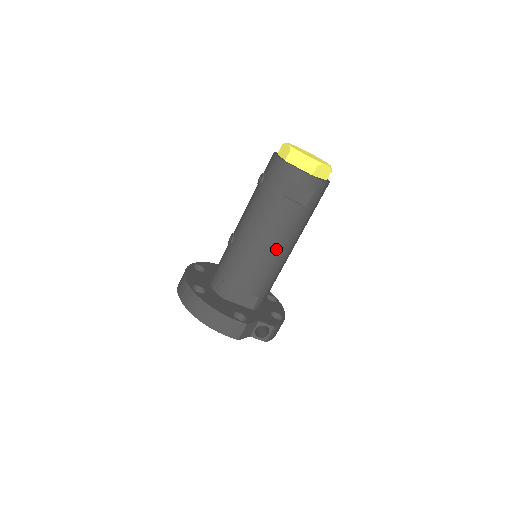
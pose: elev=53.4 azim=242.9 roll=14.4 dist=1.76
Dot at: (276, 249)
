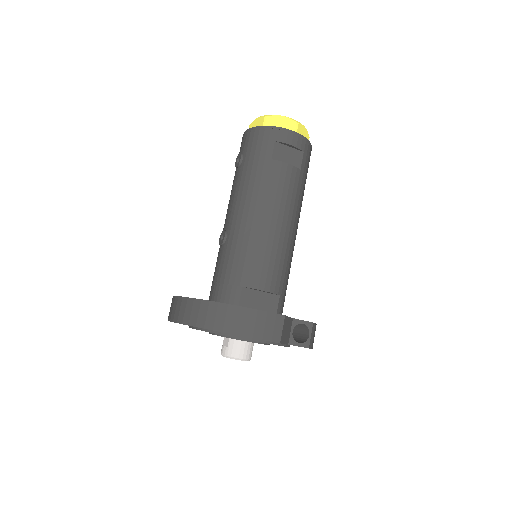
Dot at: (283, 225)
